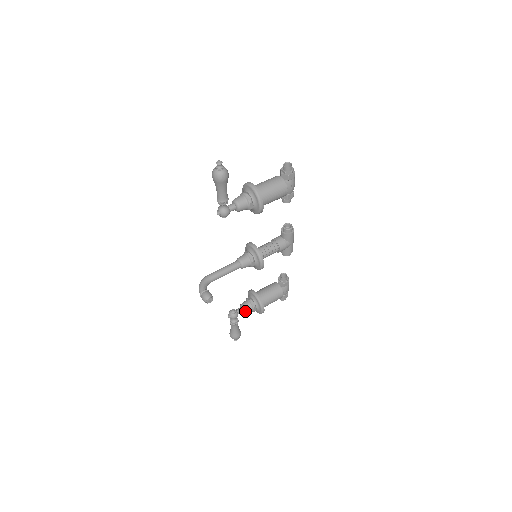
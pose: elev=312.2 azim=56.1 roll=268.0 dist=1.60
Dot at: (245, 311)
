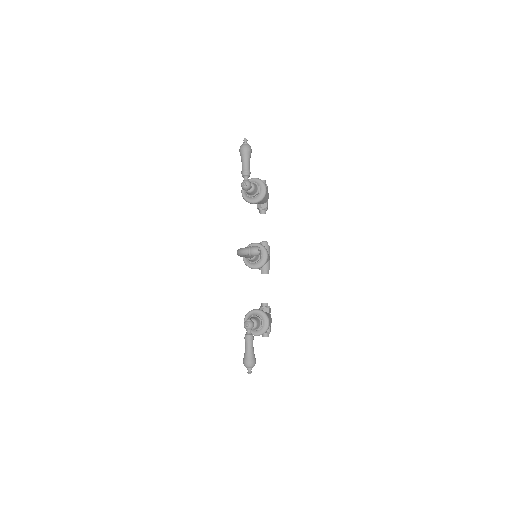
Dot at: (256, 322)
